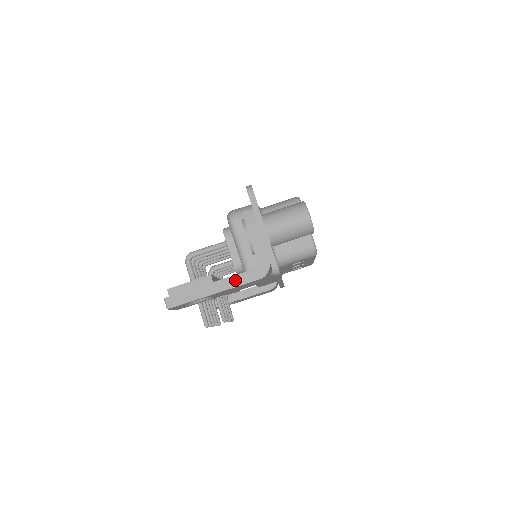
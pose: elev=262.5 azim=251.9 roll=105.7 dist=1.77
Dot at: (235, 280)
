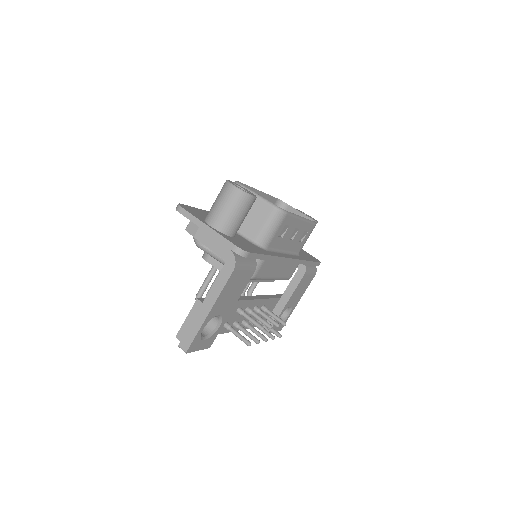
Dot at: (216, 287)
